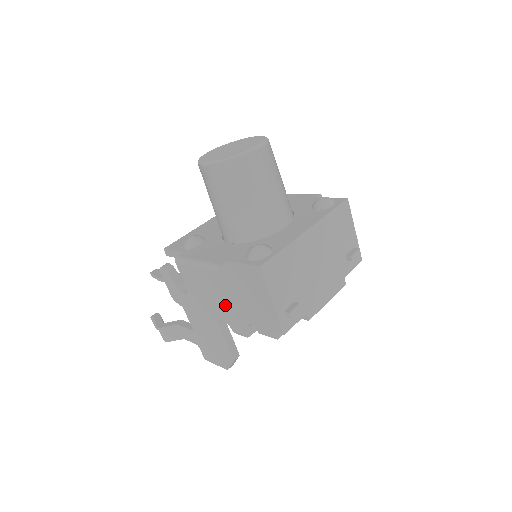
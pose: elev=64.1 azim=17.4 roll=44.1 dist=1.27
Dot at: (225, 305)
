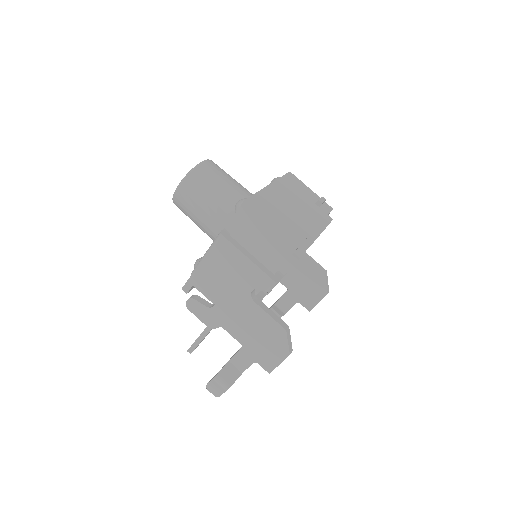
Dot at: (244, 267)
